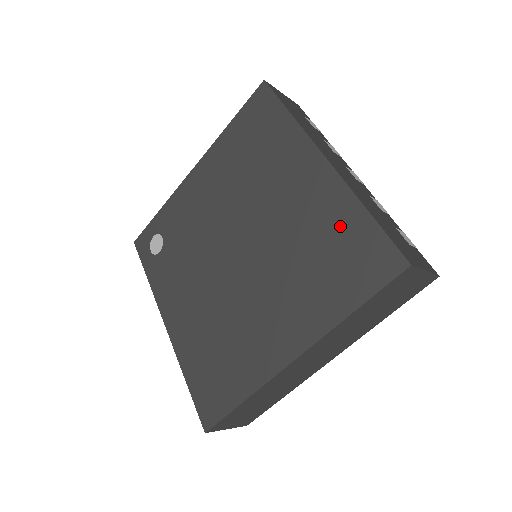
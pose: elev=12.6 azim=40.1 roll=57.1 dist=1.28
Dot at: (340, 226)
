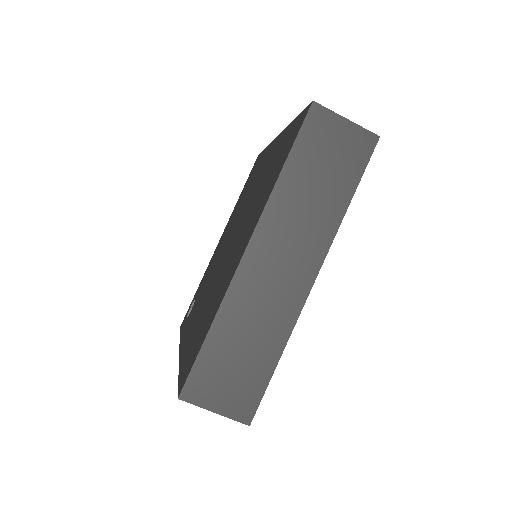
Dot at: (281, 146)
